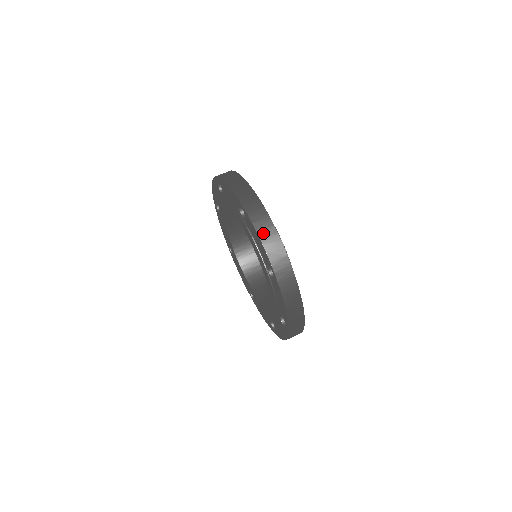
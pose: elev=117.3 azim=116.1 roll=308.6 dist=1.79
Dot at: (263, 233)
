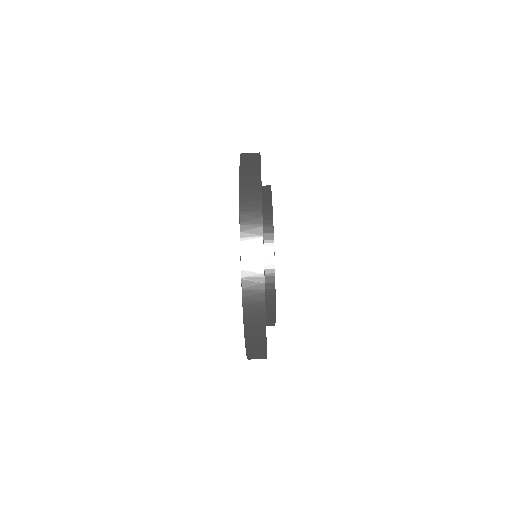
Dot at: occluded
